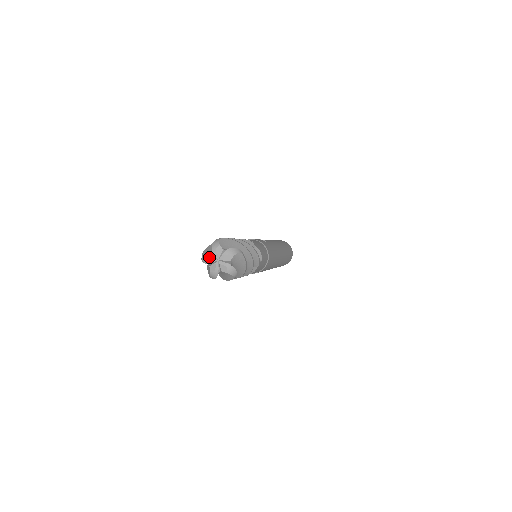
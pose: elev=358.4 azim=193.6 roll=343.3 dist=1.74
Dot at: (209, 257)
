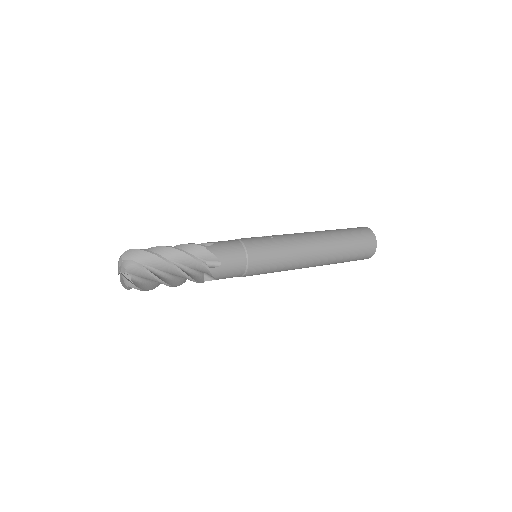
Dot at: (118, 268)
